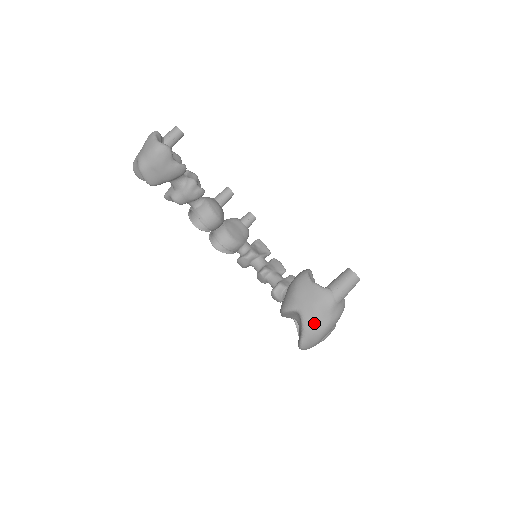
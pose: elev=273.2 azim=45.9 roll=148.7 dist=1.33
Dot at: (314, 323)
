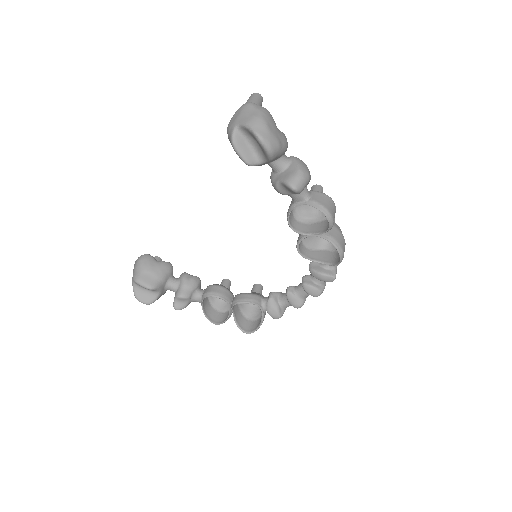
Dot at: (249, 117)
